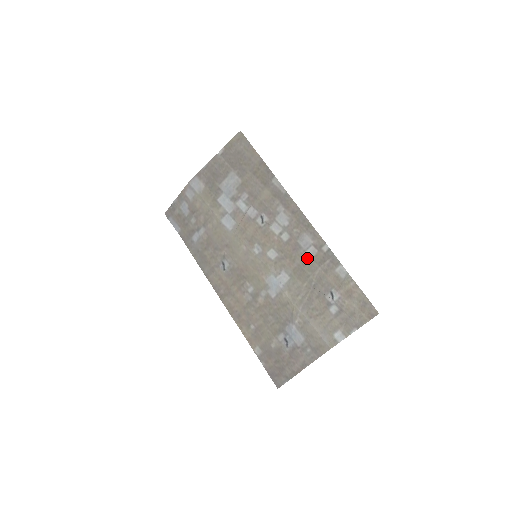
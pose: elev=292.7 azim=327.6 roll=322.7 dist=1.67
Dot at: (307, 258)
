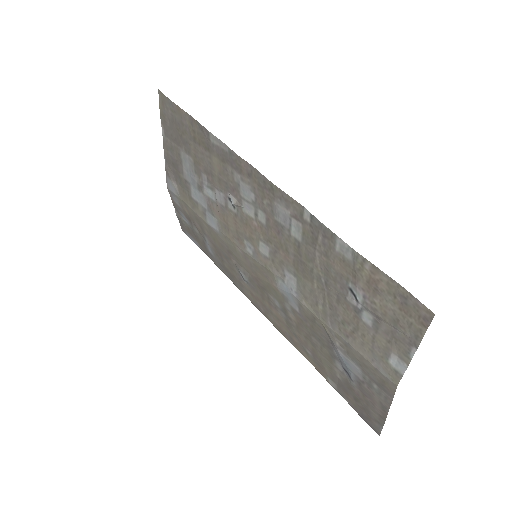
Dot at: (297, 241)
